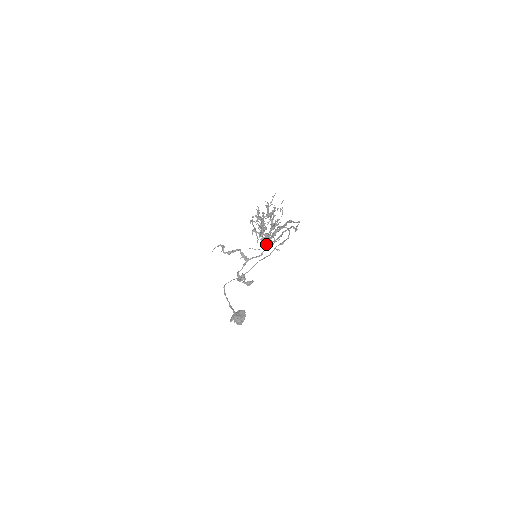
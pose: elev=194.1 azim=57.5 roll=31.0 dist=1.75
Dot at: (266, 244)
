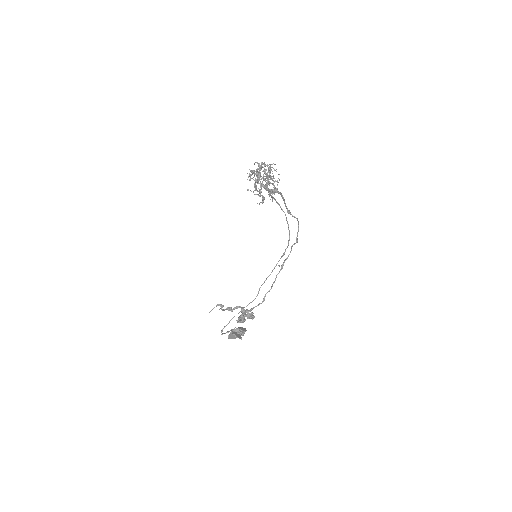
Dot at: (263, 175)
